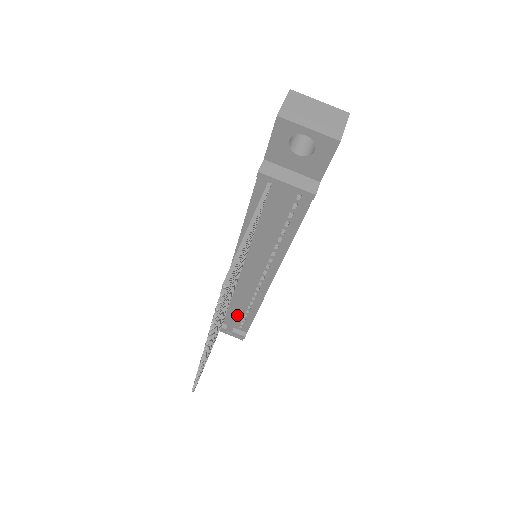
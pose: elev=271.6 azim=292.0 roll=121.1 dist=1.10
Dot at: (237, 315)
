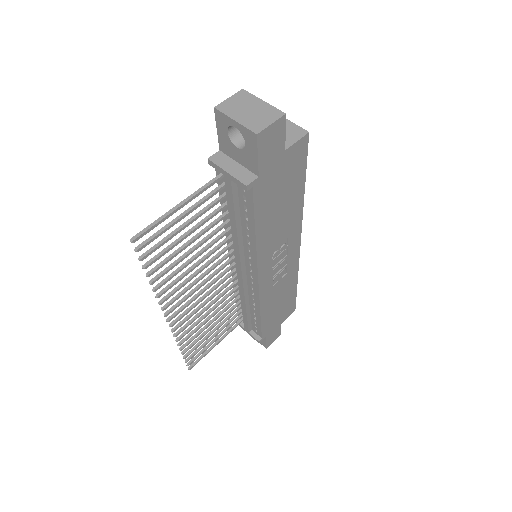
Dot at: (246, 314)
